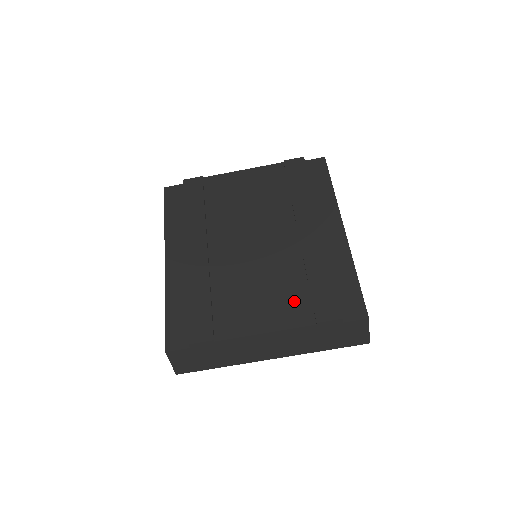
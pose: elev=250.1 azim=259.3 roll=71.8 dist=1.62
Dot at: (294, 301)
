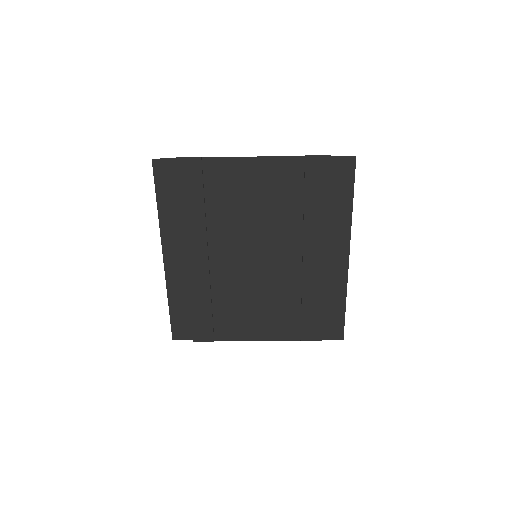
Dot at: (286, 320)
